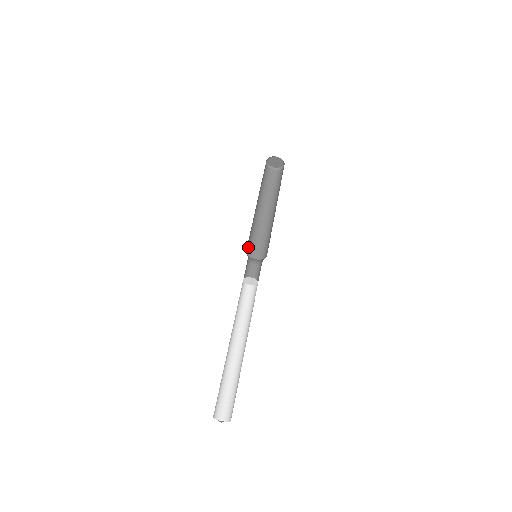
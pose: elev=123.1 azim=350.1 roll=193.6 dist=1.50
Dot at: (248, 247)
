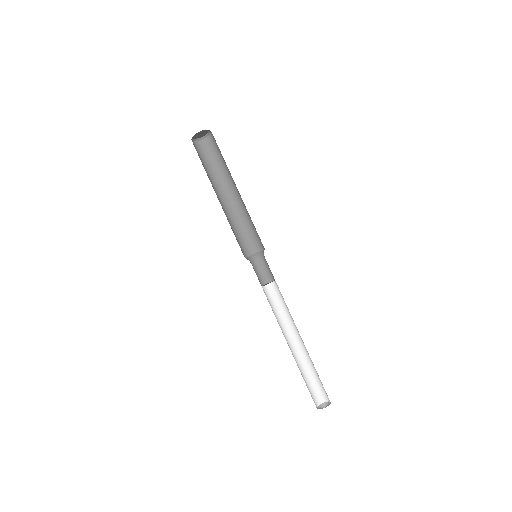
Dot at: (245, 248)
